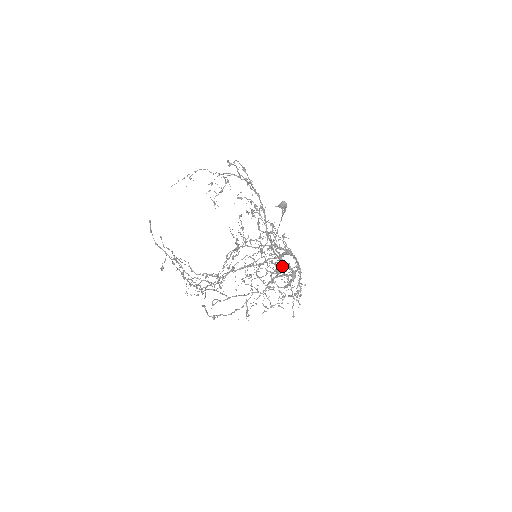
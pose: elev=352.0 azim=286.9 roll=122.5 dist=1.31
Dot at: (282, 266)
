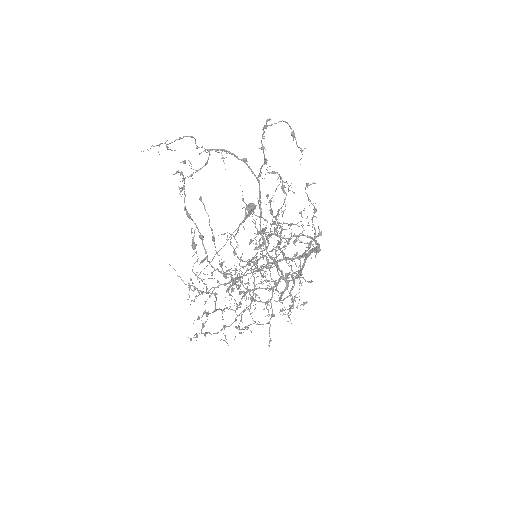
Dot at: (264, 276)
